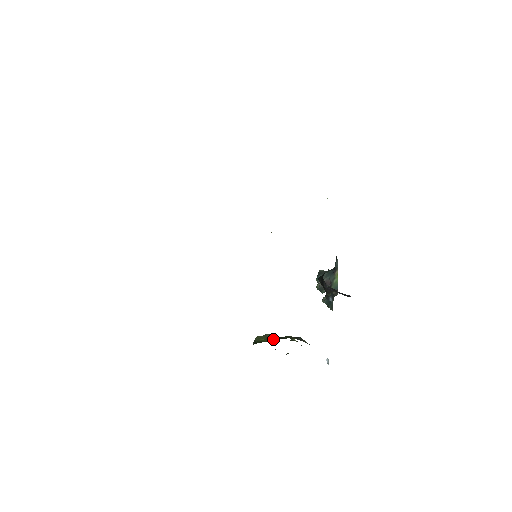
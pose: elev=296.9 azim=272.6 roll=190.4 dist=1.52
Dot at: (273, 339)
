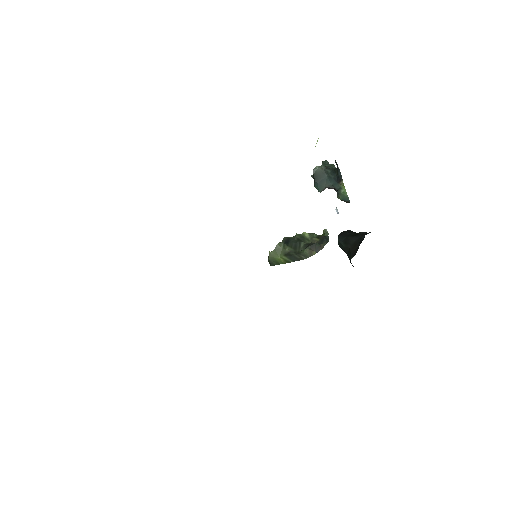
Dot at: (290, 260)
